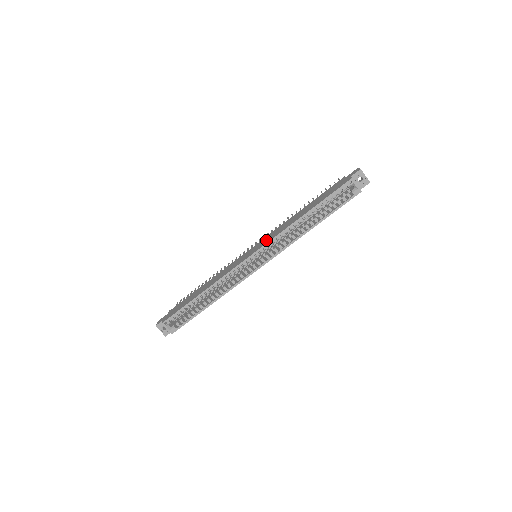
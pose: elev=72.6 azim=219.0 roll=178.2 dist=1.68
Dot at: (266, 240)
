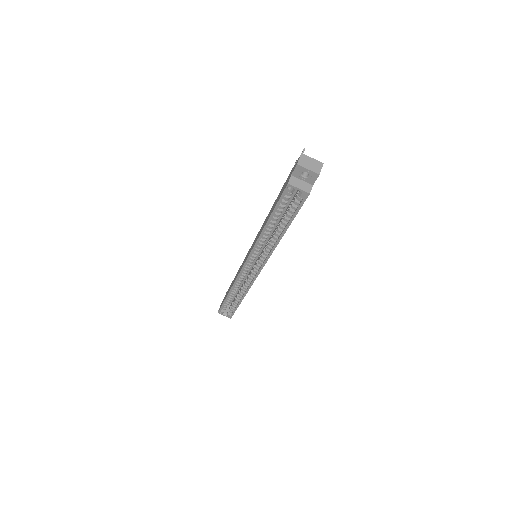
Dot at: (252, 246)
